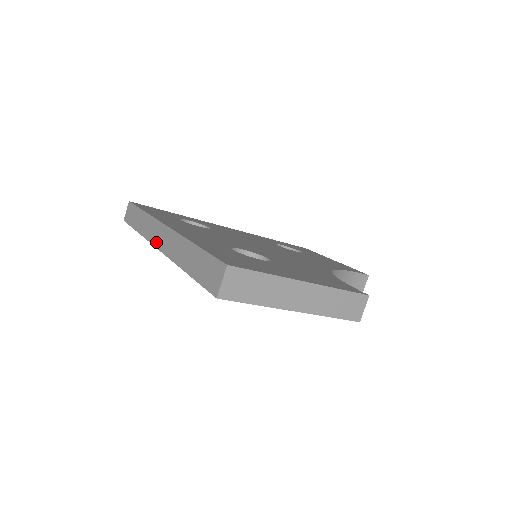
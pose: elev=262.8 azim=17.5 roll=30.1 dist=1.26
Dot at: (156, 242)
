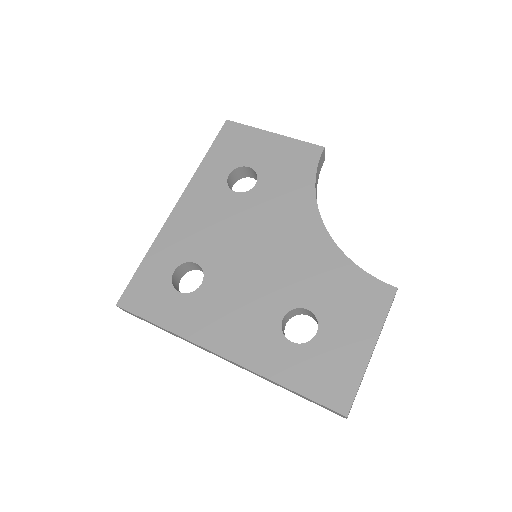
Dot at: occluded
